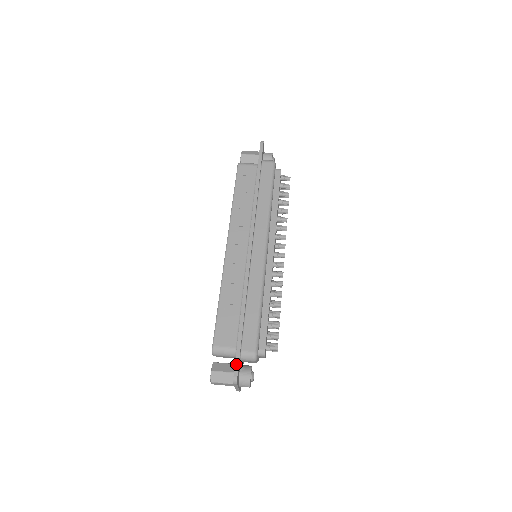
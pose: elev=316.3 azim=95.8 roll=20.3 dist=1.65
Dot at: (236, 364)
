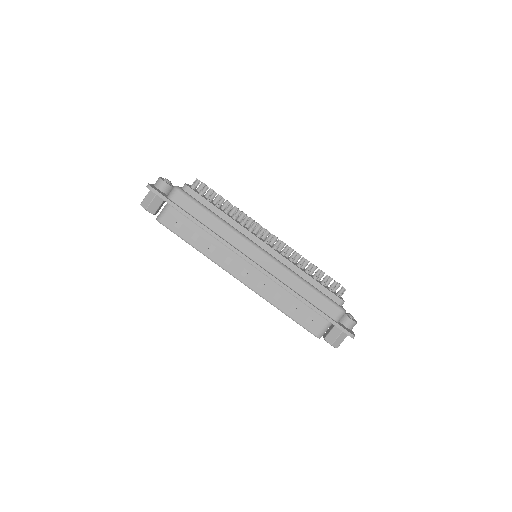
Dot at: (343, 330)
